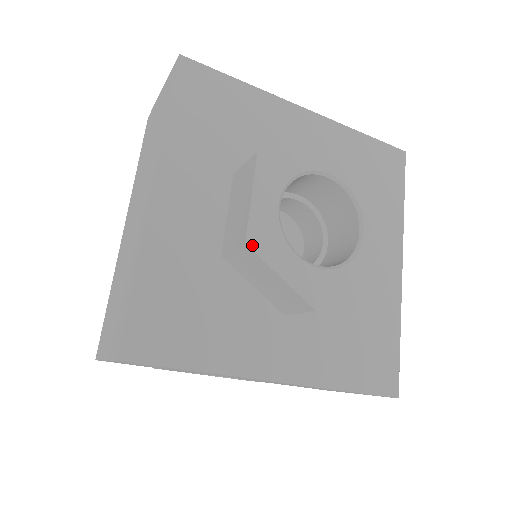
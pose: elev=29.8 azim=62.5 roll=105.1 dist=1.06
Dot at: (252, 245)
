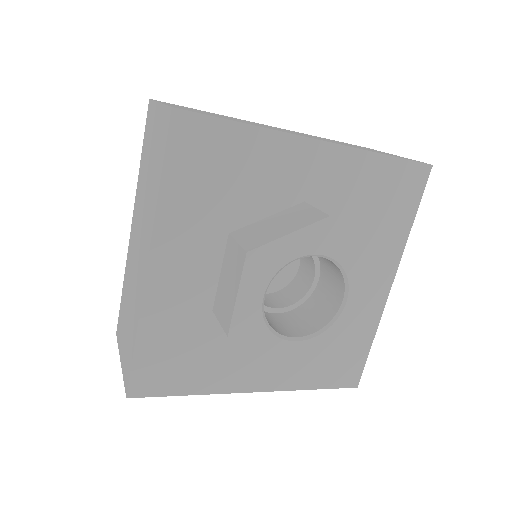
Dot at: (234, 337)
